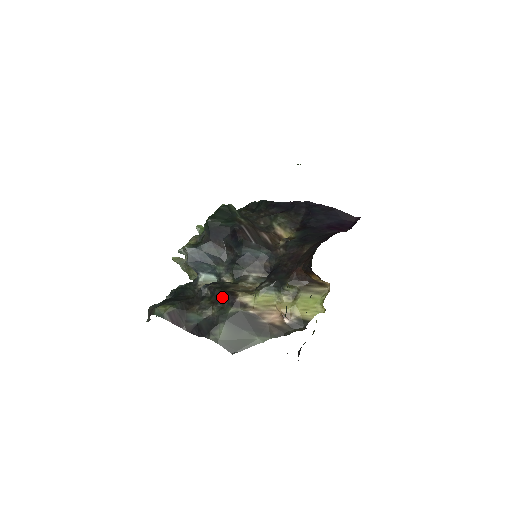
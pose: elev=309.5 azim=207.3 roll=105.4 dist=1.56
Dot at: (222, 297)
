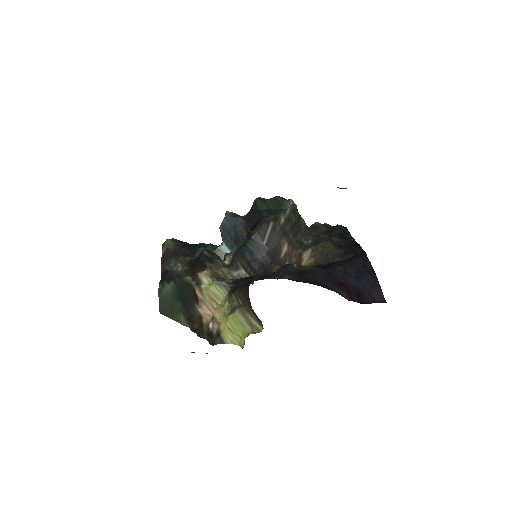
Dot at: (196, 264)
